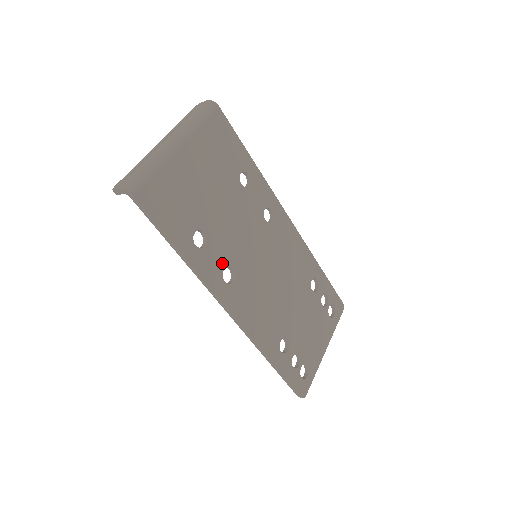
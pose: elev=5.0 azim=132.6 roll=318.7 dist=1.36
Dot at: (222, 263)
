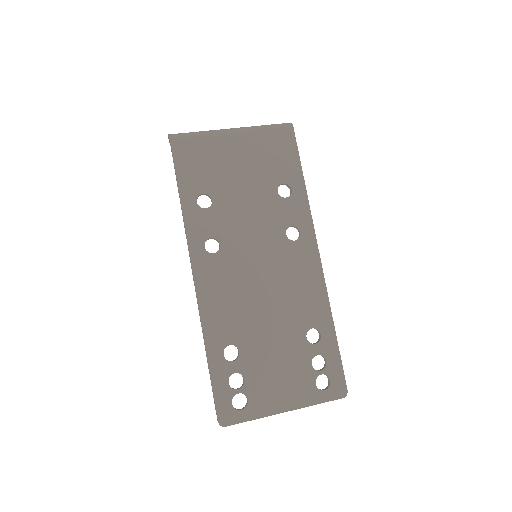
Dot at: (213, 232)
